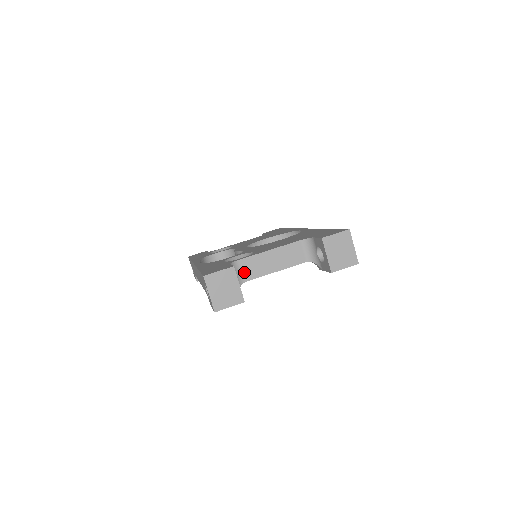
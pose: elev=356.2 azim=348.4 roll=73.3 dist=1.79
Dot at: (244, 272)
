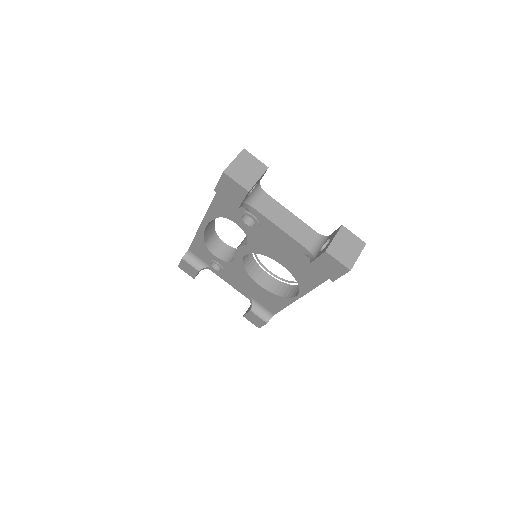
Dot at: (260, 202)
